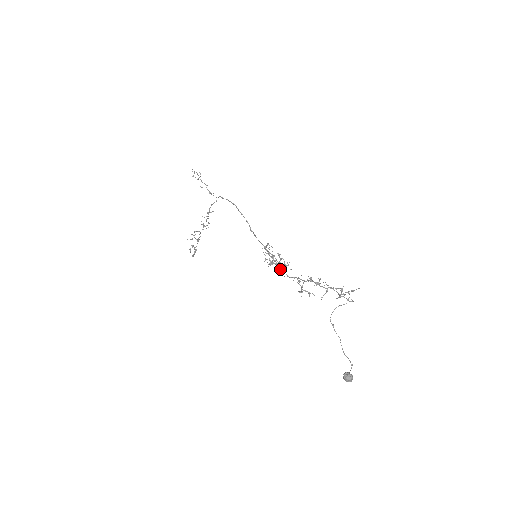
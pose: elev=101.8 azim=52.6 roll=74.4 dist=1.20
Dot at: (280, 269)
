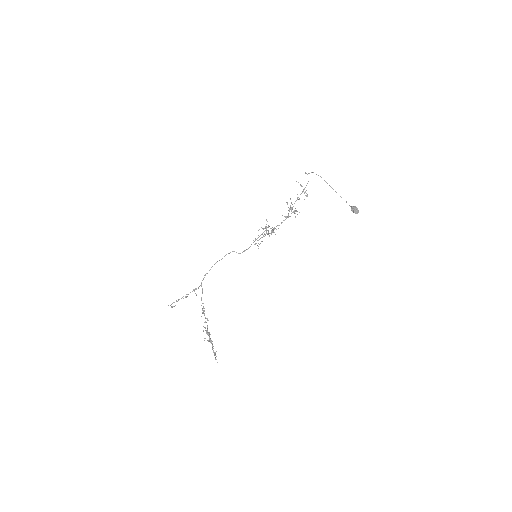
Dot at: (273, 228)
